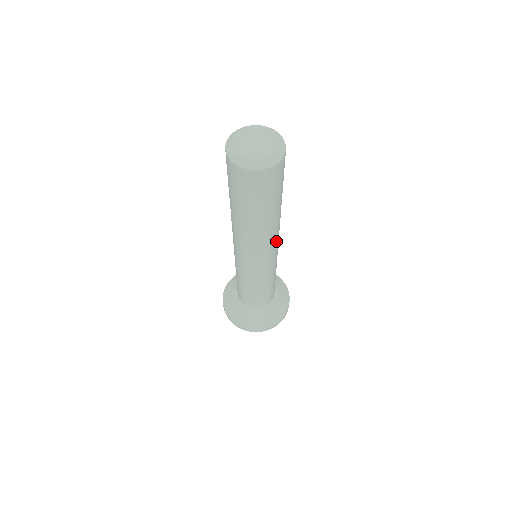
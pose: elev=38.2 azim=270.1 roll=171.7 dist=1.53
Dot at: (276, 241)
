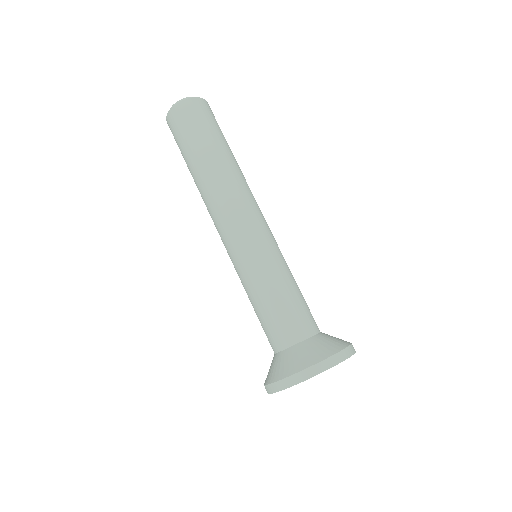
Dot at: (250, 200)
